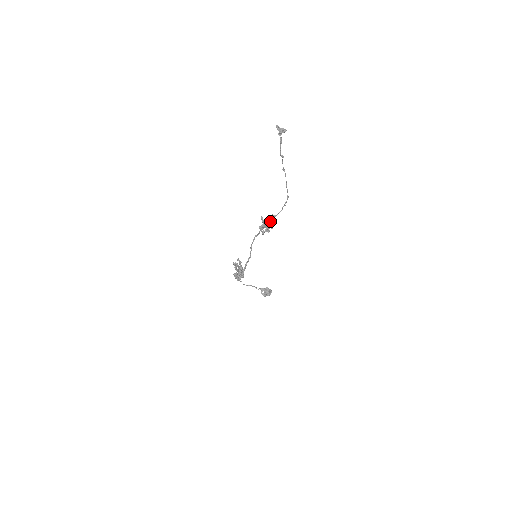
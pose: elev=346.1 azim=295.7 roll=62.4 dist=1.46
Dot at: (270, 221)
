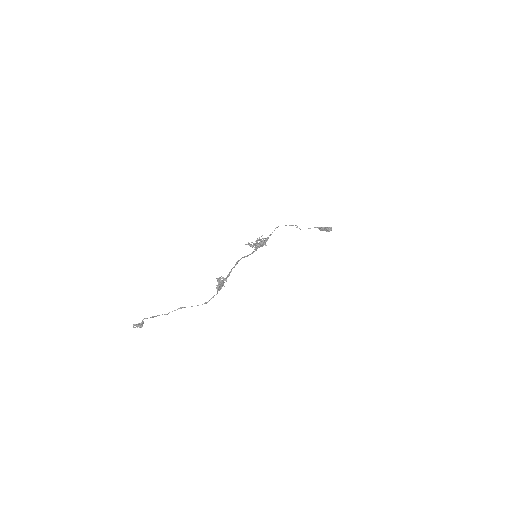
Dot at: (219, 285)
